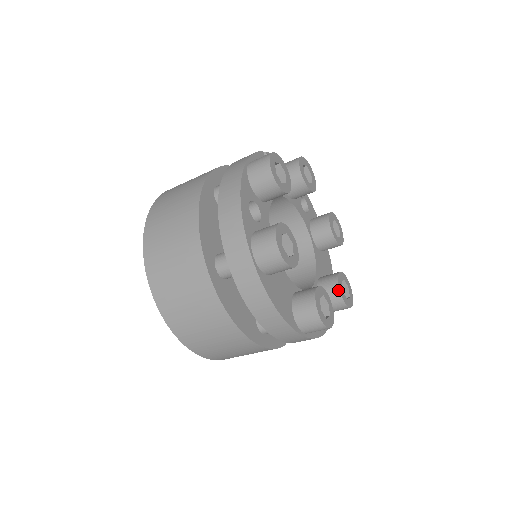
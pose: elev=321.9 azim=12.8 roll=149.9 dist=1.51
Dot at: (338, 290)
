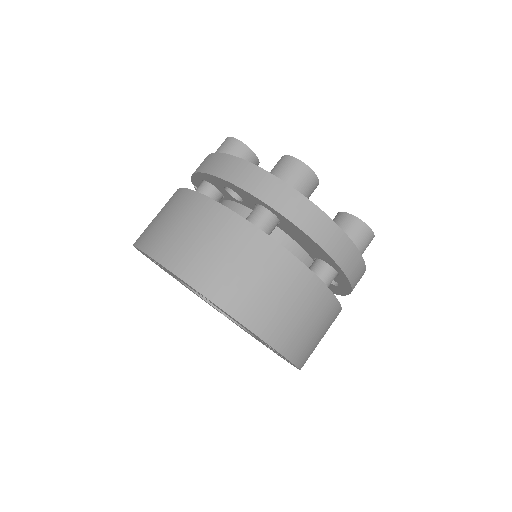
Dot at: occluded
